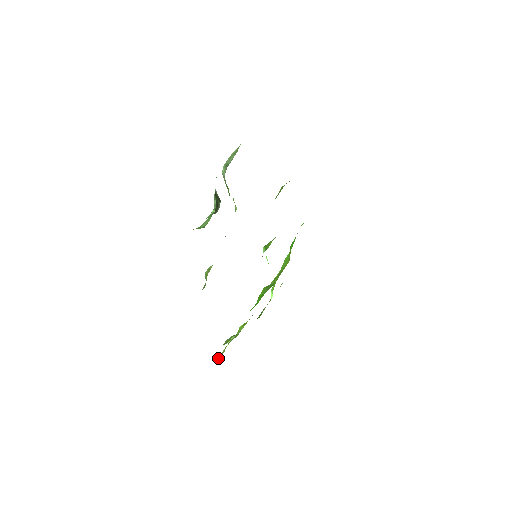
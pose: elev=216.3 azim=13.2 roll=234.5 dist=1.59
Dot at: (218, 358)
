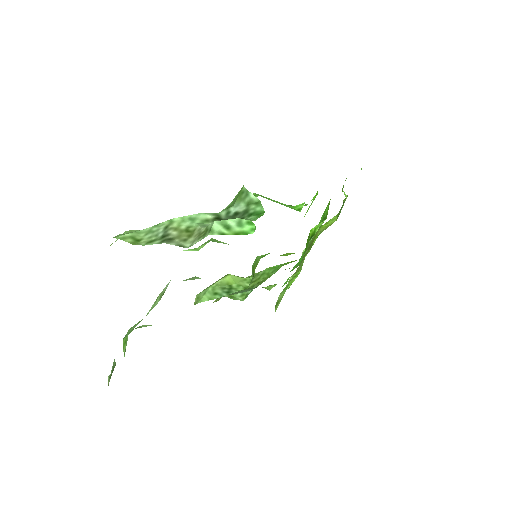
Dot at: occluded
